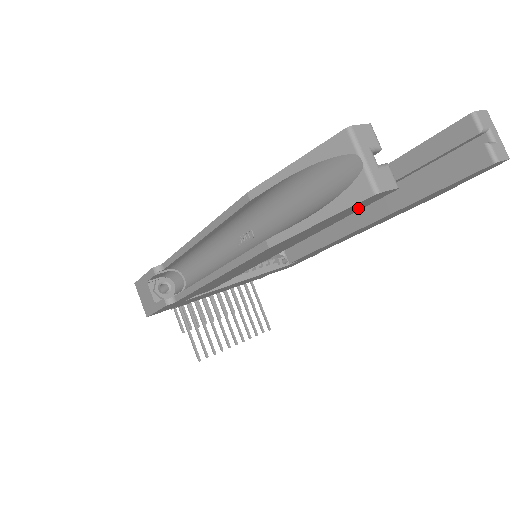
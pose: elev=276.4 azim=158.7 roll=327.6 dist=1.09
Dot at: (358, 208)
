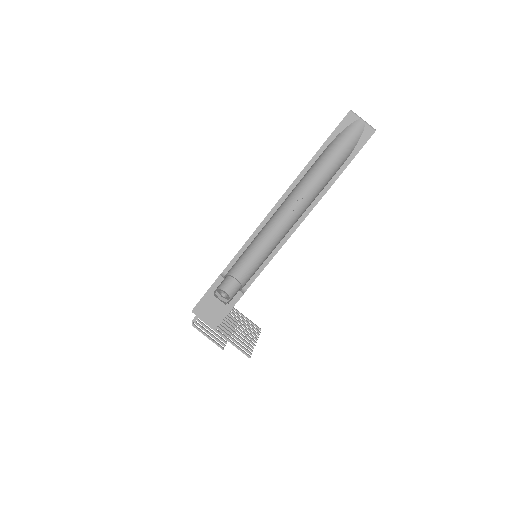
Dot at: occluded
